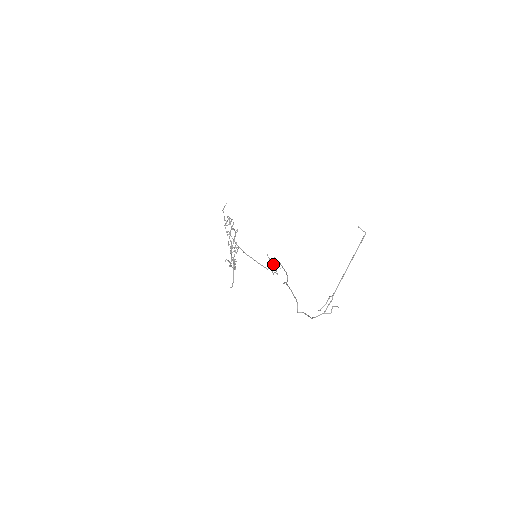
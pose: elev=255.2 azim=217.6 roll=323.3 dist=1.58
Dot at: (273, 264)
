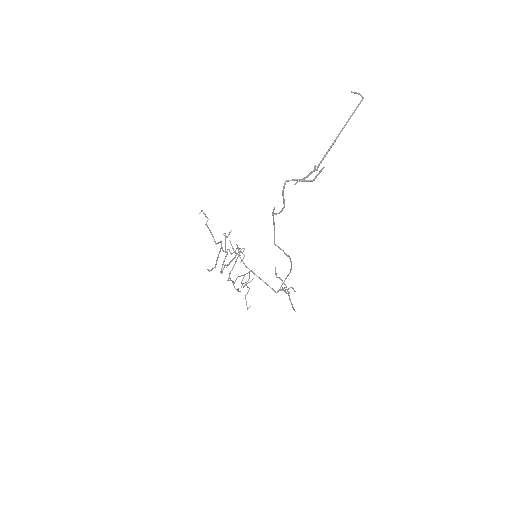
Dot at: (286, 289)
